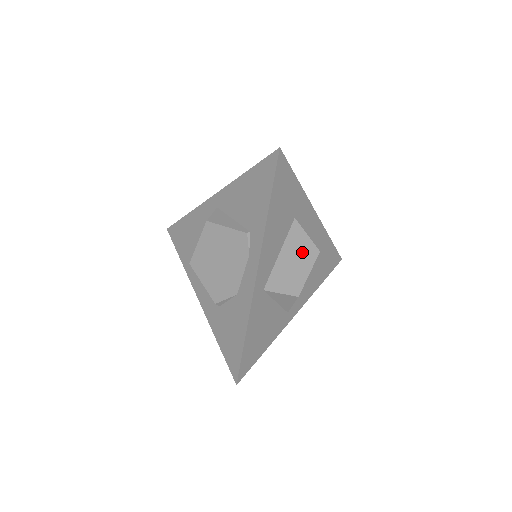
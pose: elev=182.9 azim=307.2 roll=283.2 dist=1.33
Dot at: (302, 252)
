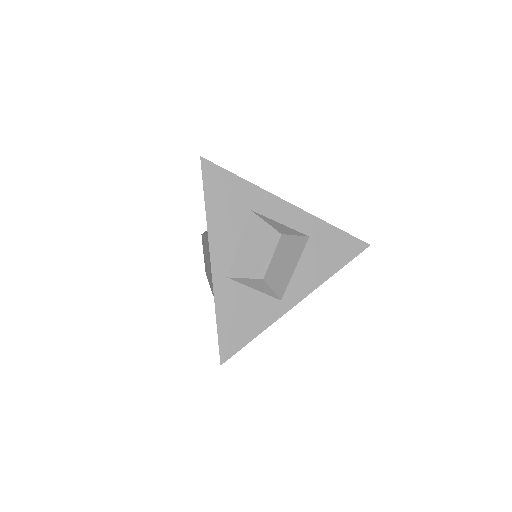
Dot at: (262, 238)
